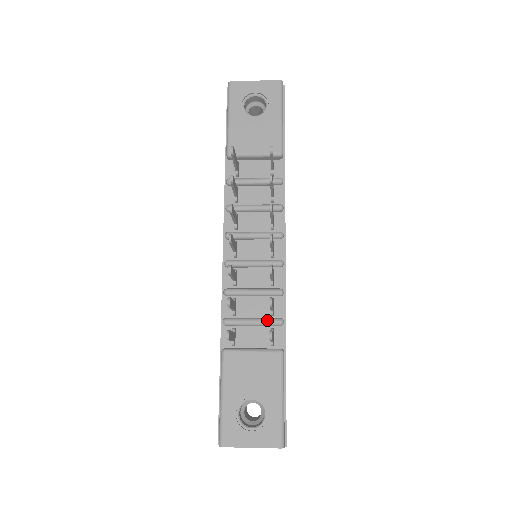
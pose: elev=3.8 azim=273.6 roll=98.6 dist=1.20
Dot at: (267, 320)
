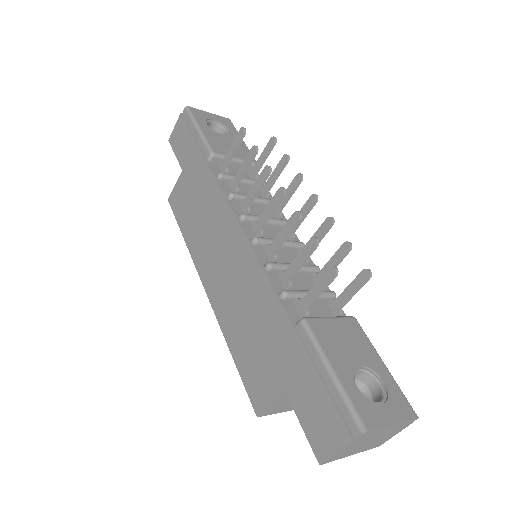
Dot at: occluded
